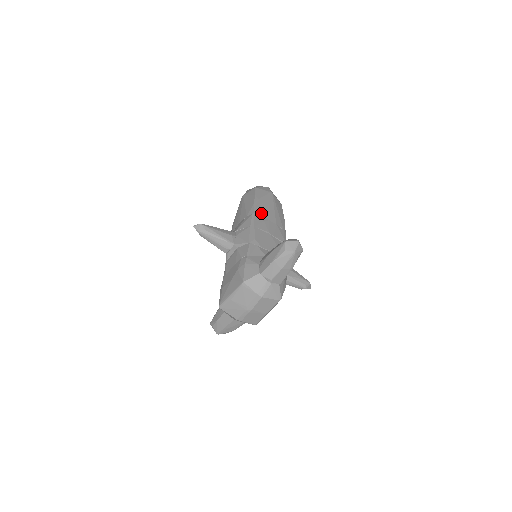
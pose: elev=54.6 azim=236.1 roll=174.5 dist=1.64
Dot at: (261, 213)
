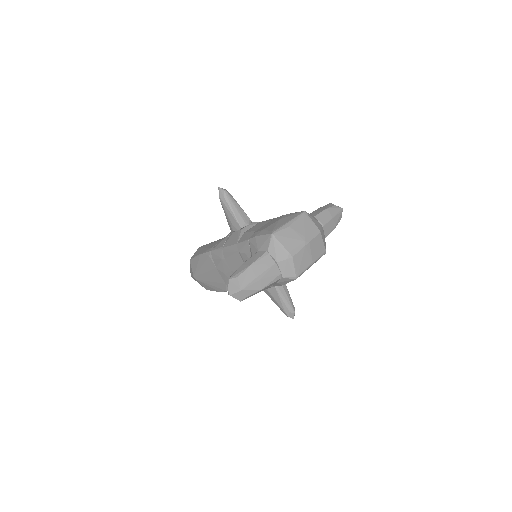
Dot at: occluded
